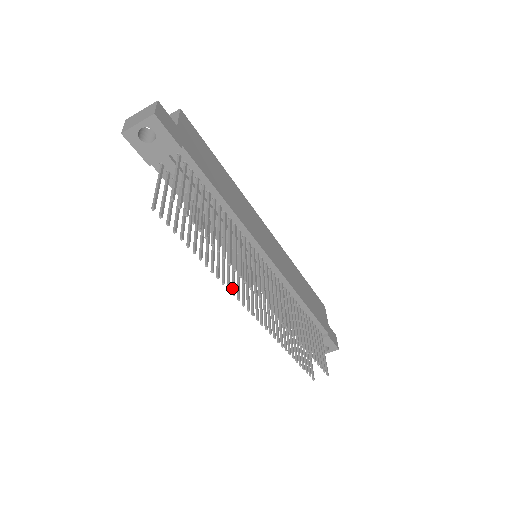
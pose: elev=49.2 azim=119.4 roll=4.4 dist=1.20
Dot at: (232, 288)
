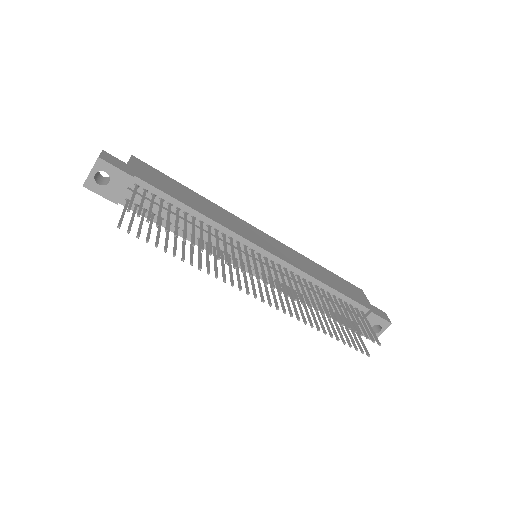
Dot at: occluded
